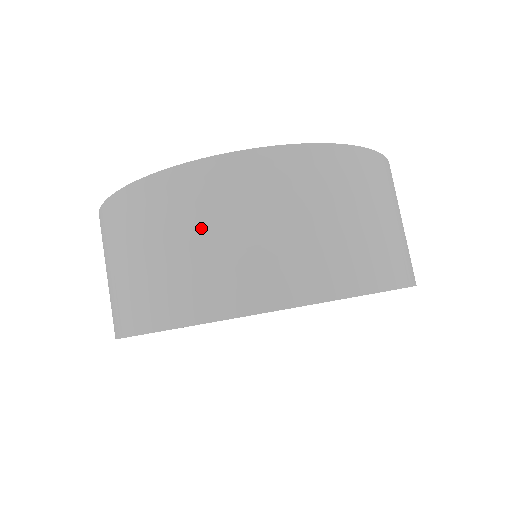
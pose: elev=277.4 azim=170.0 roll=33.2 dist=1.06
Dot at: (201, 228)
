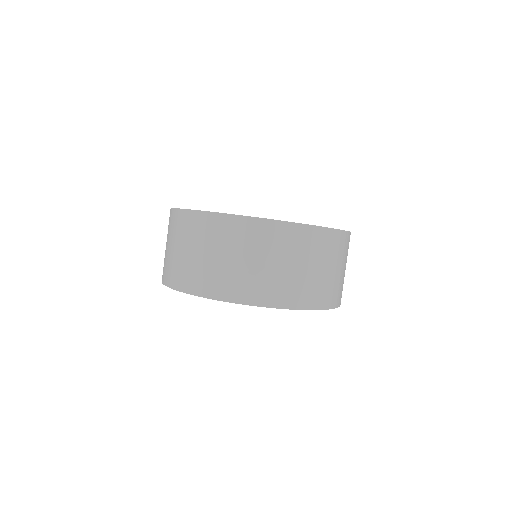
Dot at: (236, 253)
